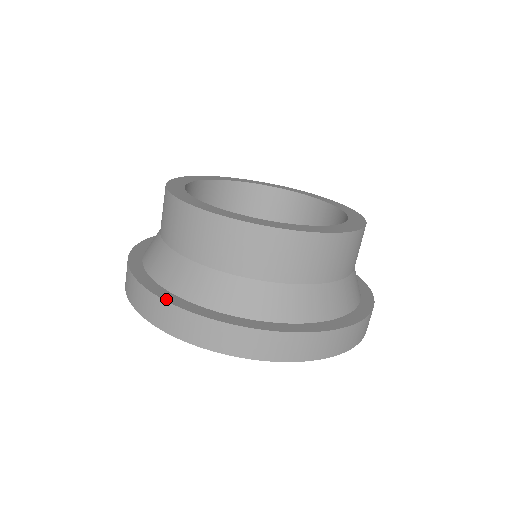
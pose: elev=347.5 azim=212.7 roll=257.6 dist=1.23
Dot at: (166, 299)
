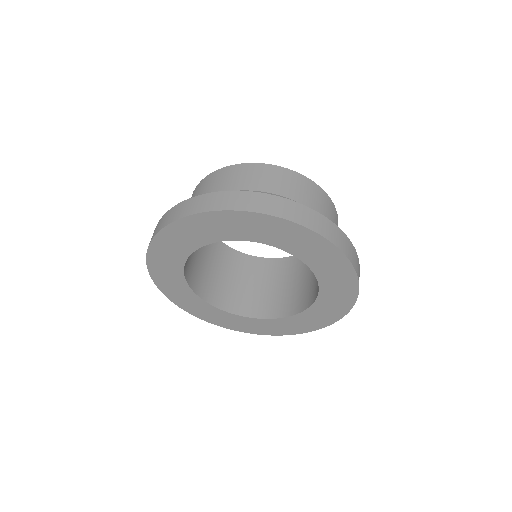
Dot at: (248, 192)
